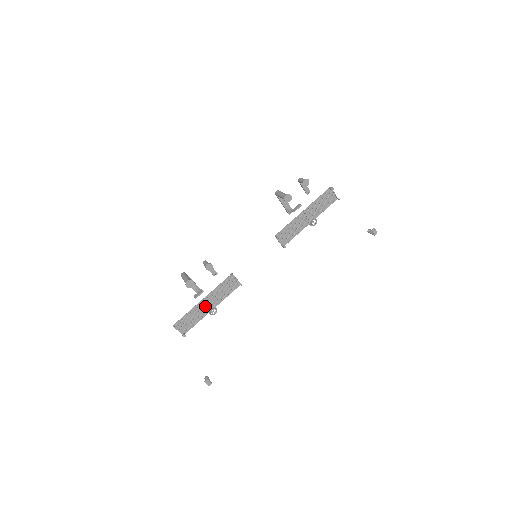
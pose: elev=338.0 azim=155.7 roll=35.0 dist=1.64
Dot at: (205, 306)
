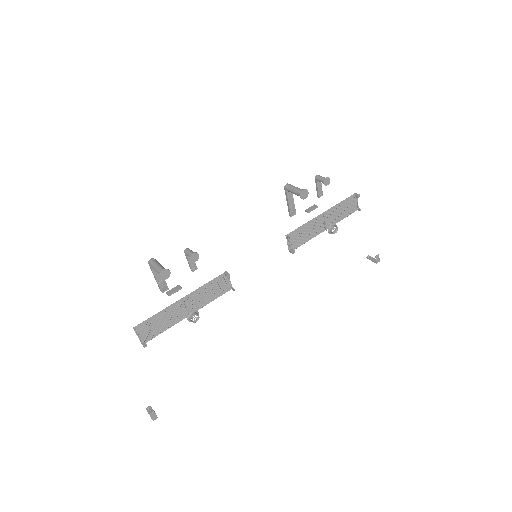
Dot at: (182, 308)
